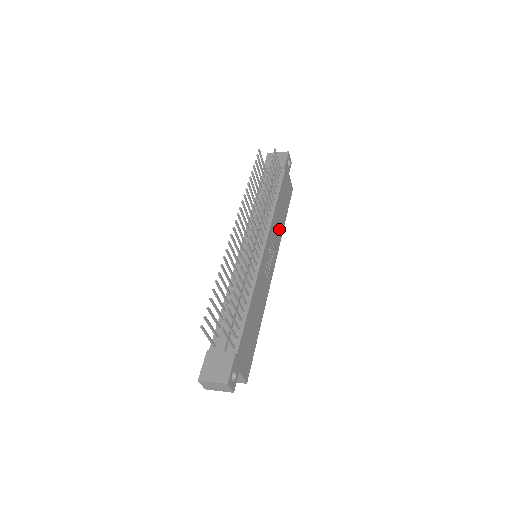
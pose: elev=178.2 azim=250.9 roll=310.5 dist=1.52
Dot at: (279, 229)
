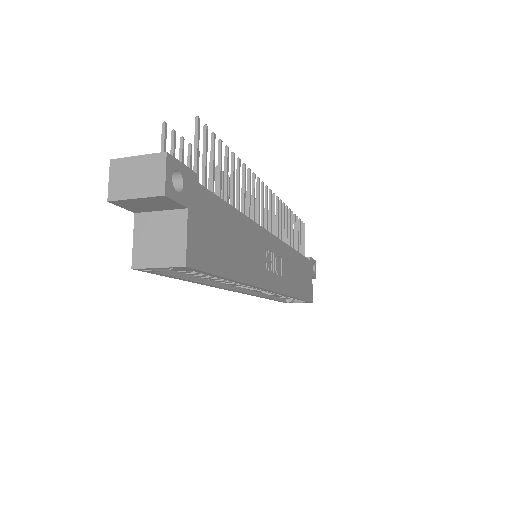
Dot at: (291, 281)
